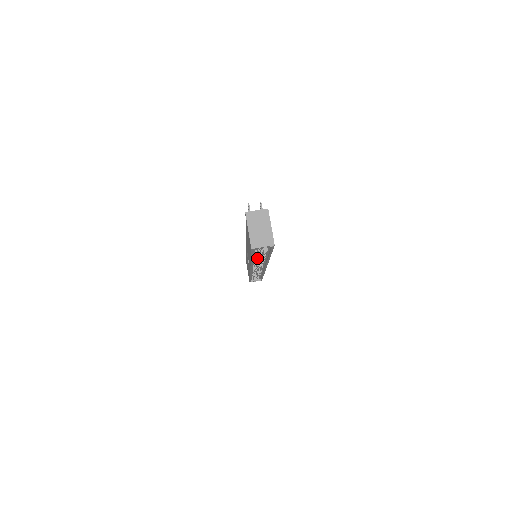
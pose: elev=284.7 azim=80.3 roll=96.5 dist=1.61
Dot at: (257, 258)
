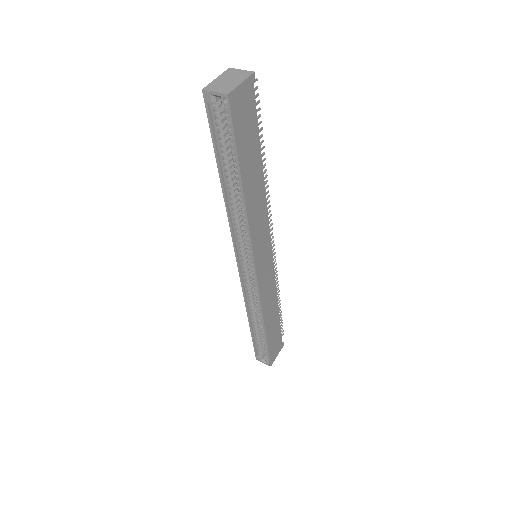
Dot at: (235, 201)
